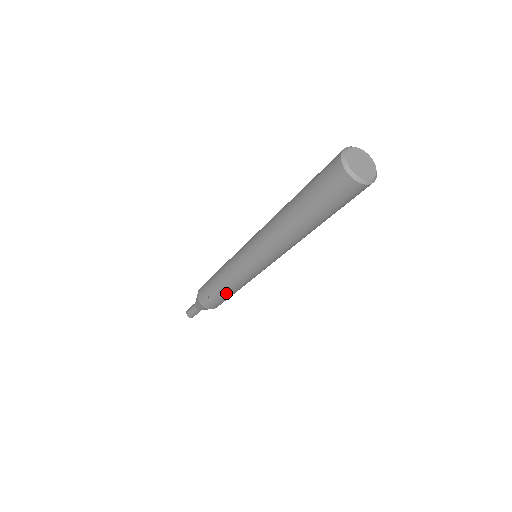
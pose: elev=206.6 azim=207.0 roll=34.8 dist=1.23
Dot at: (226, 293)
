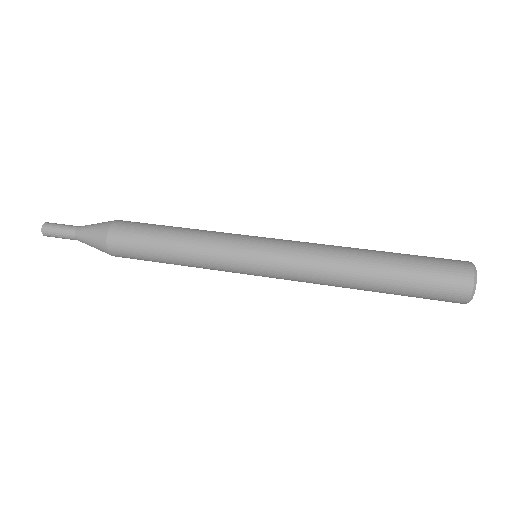
Dot at: occluded
